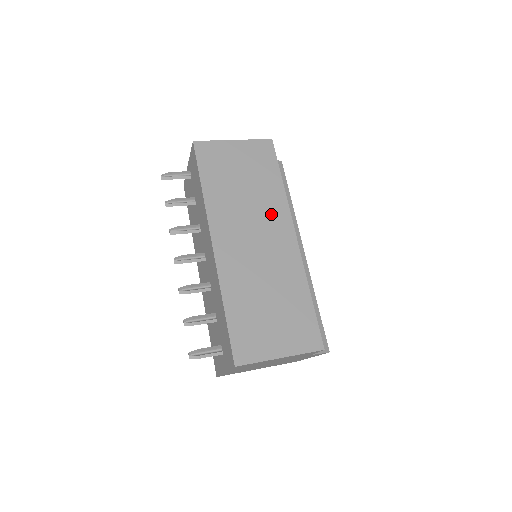
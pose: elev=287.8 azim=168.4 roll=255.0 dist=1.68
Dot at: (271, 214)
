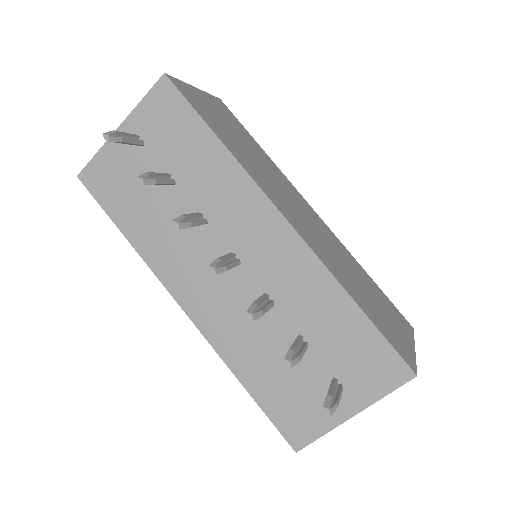
Dot at: (285, 184)
